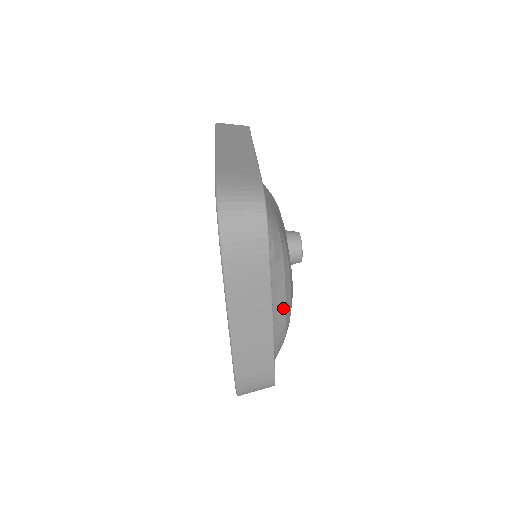
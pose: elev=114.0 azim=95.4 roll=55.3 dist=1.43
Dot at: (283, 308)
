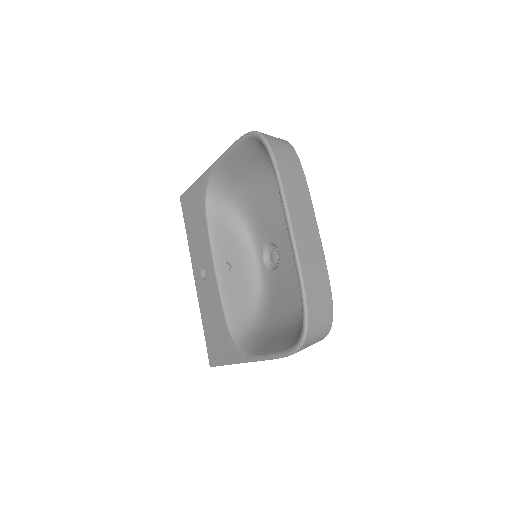
Dot at: occluded
